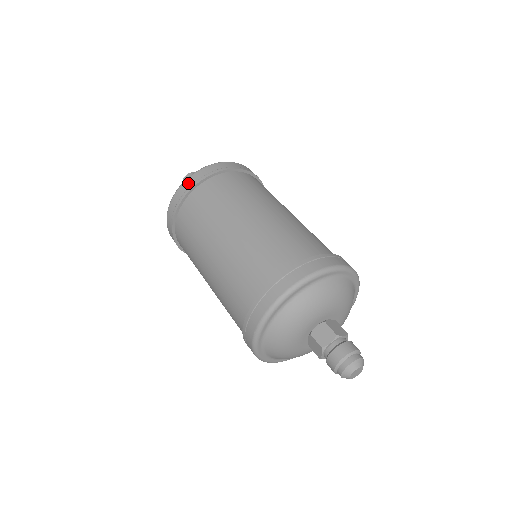
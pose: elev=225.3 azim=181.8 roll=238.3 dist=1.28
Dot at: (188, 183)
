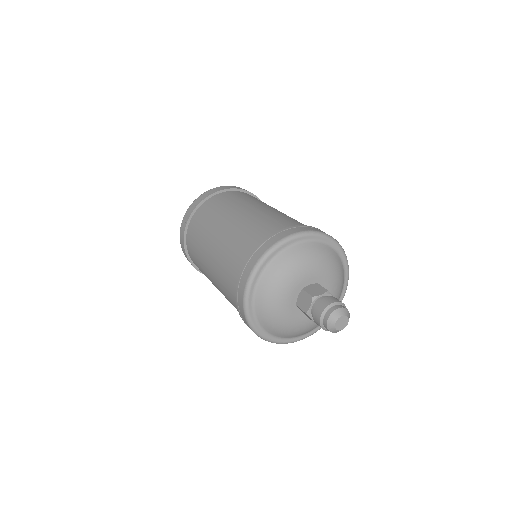
Dot at: (216, 189)
